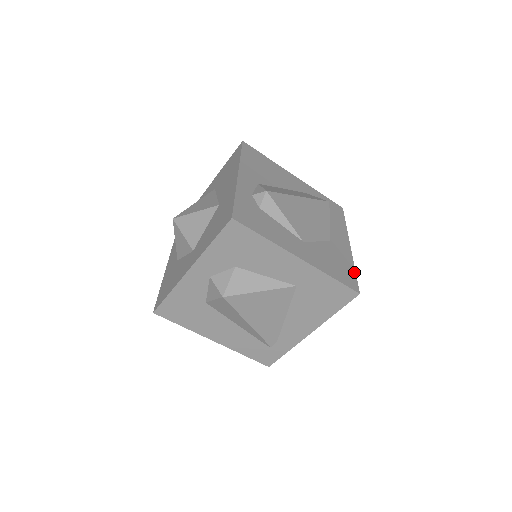
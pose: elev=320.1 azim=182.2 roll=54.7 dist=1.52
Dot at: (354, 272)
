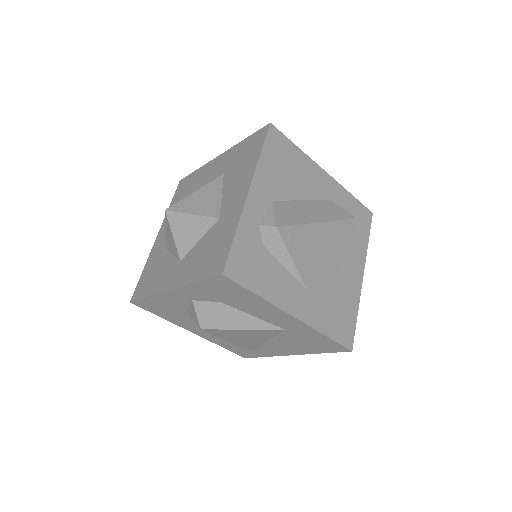
Dot at: (355, 319)
